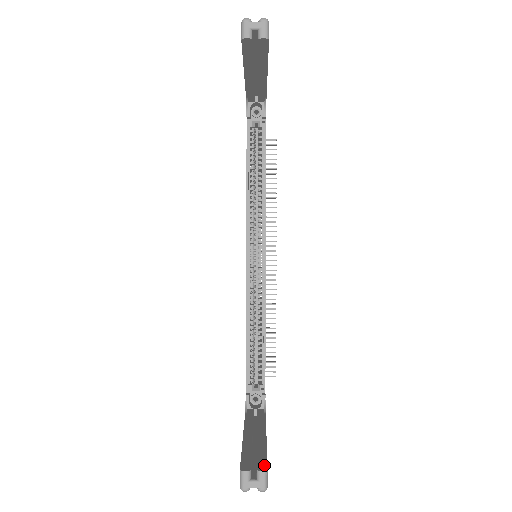
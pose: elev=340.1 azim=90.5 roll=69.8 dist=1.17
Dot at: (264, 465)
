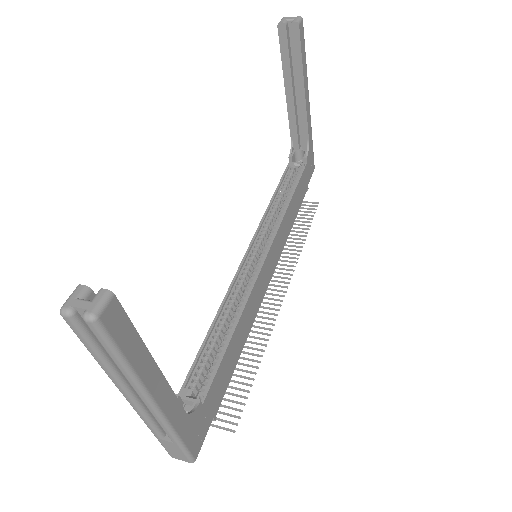
Dot at: (116, 301)
